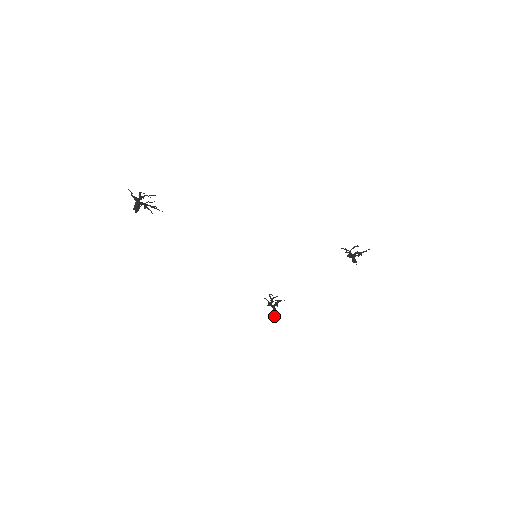
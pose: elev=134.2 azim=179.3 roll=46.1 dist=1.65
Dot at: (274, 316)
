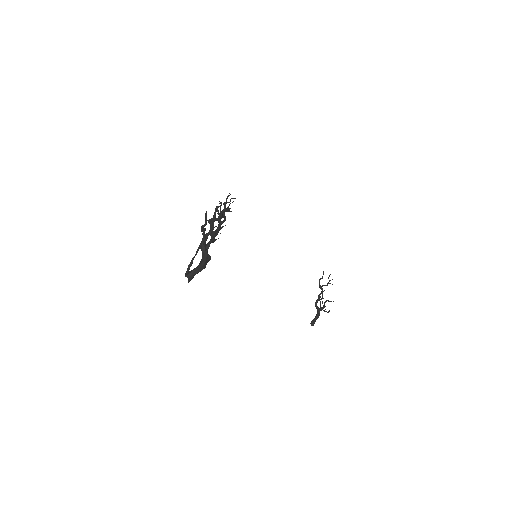
Dot at: occluded
